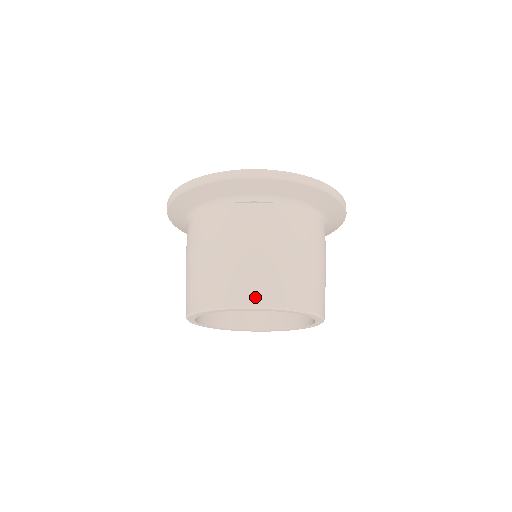
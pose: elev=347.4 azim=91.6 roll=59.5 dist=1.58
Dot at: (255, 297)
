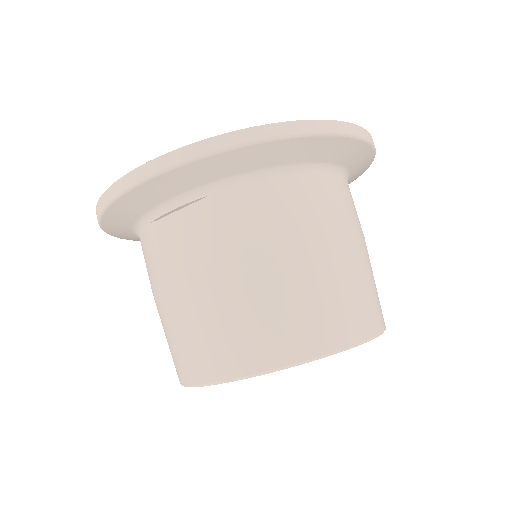
Dot at: (219, 366)
